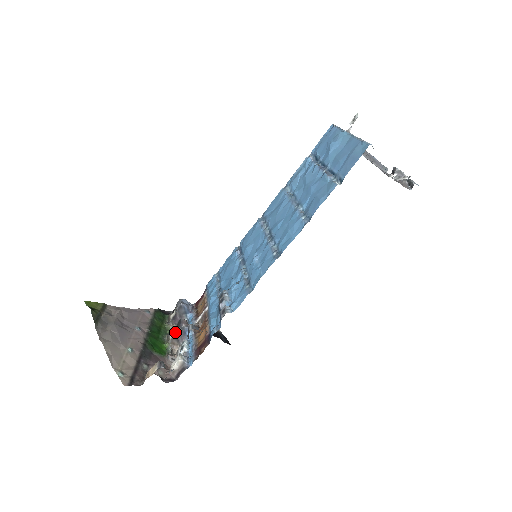
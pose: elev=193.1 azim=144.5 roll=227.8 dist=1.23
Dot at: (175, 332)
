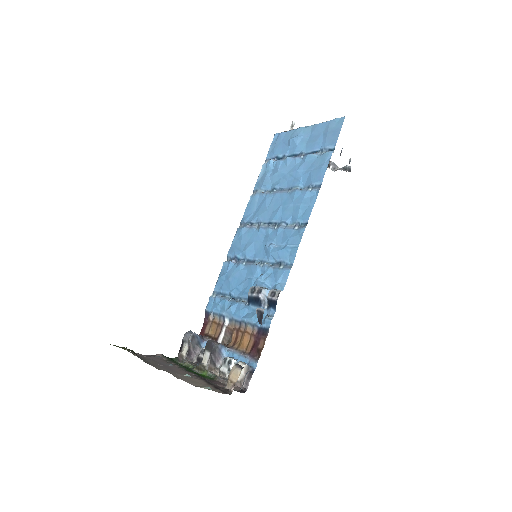
Dot at: (209, 355)
